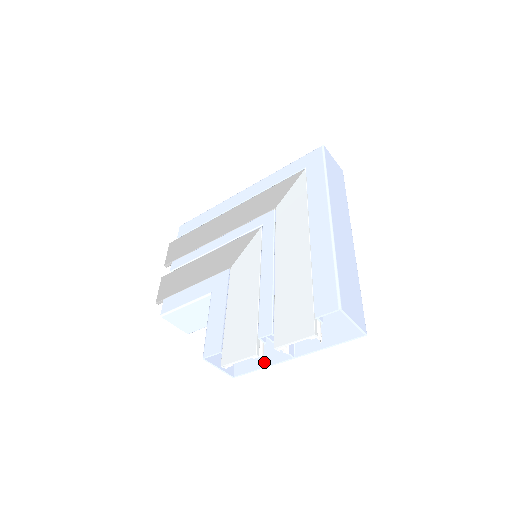
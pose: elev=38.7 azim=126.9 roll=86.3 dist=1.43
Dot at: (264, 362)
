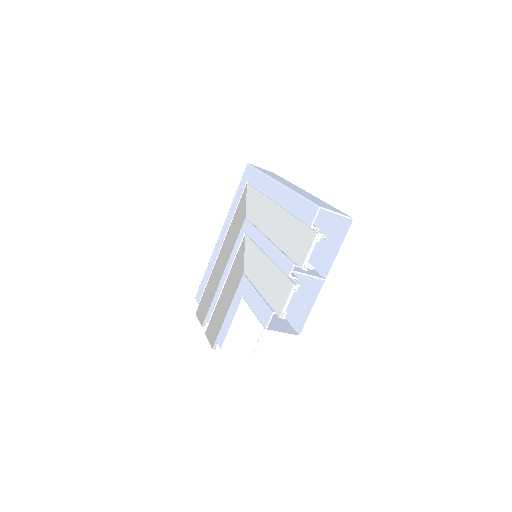
Dot at: (310, 304)
